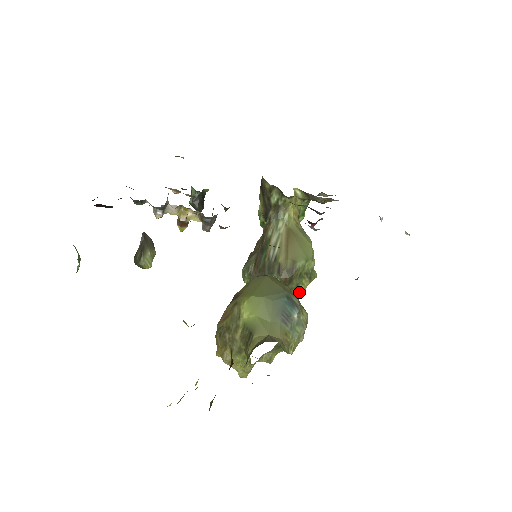
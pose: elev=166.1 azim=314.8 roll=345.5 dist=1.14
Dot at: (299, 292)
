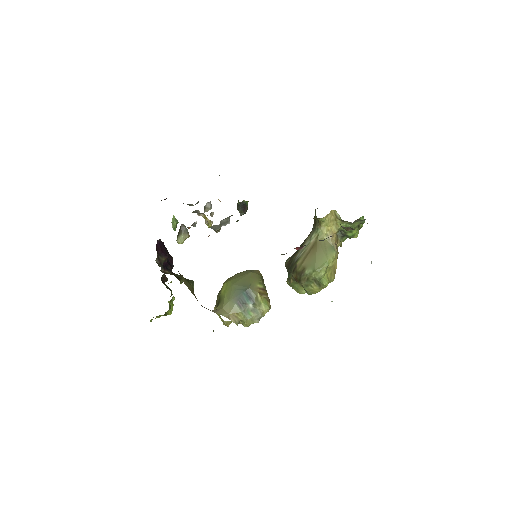
Dot at: (310, 291)
